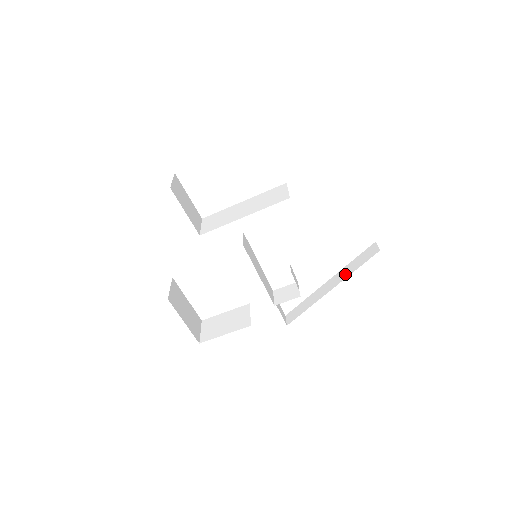
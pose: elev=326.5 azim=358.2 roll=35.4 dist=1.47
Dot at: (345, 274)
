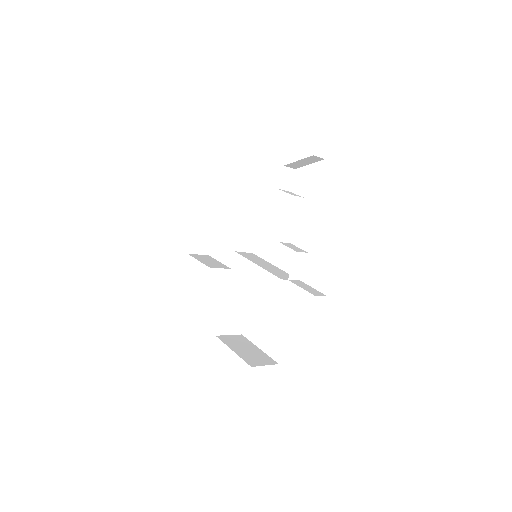
Dot at: occluded
